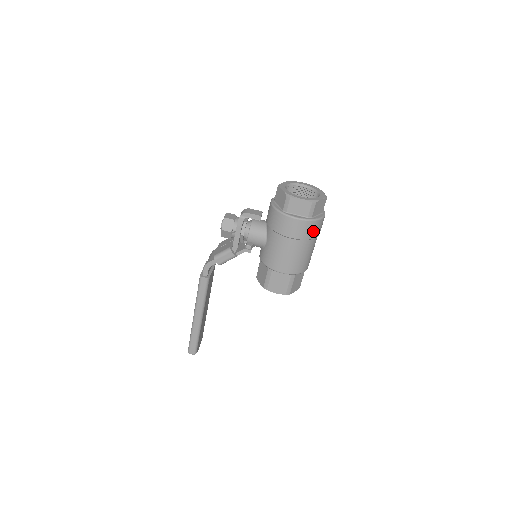
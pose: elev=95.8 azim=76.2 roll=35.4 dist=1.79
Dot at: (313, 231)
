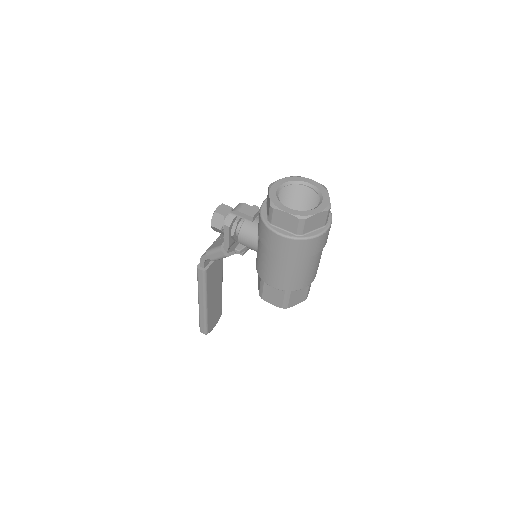
Dot at: (306, 250)
